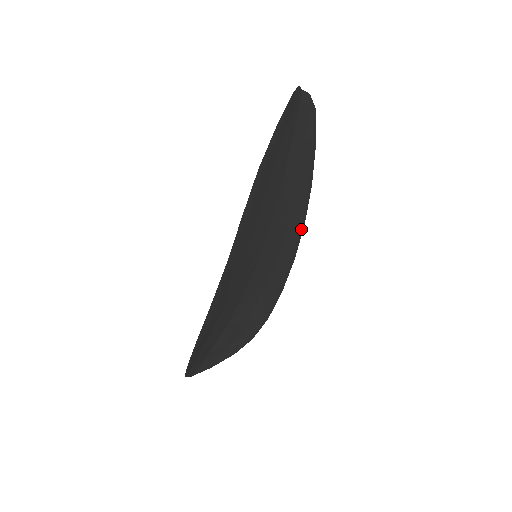
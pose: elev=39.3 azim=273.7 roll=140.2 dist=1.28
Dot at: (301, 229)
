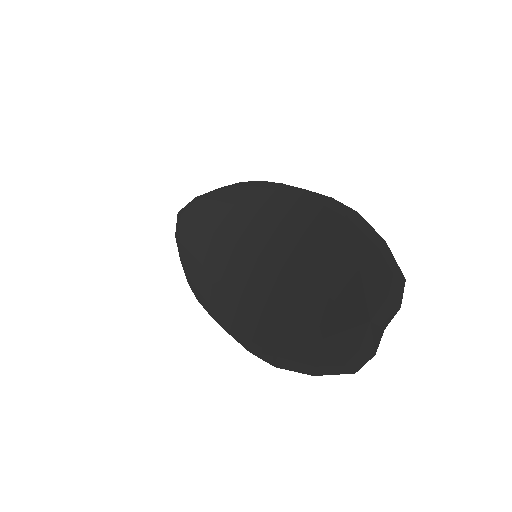
Dot at: (324, 201)
